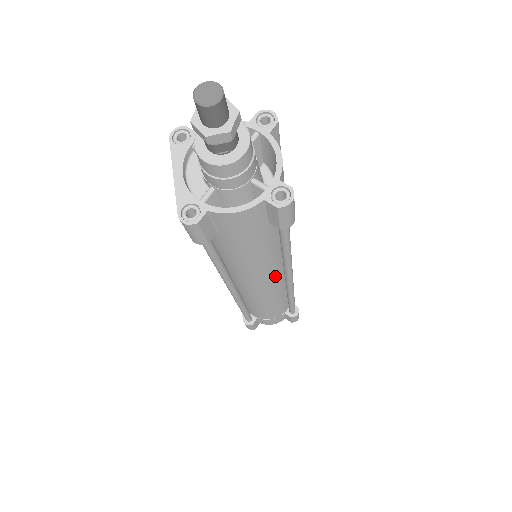
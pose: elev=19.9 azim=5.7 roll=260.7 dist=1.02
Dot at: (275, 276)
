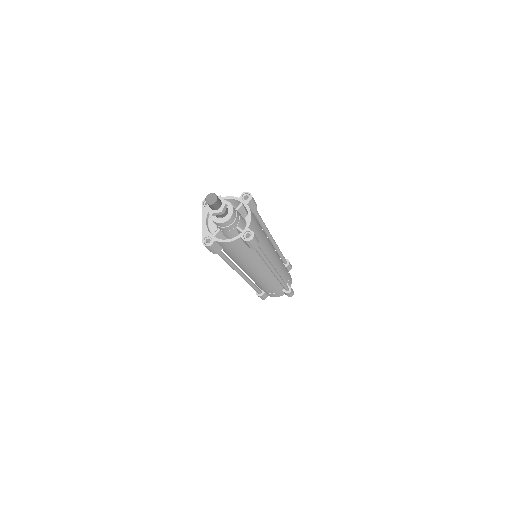
Dot at: (263, 269)
